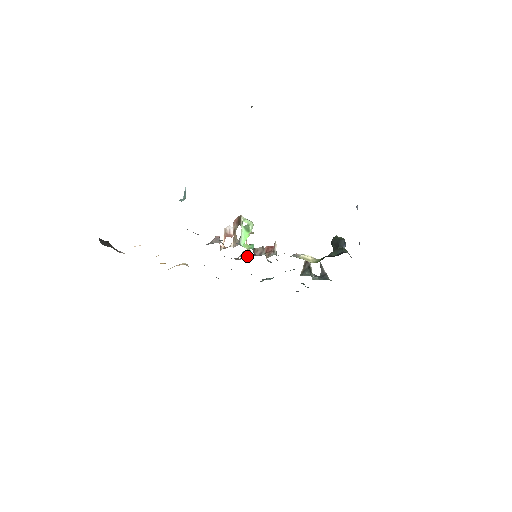
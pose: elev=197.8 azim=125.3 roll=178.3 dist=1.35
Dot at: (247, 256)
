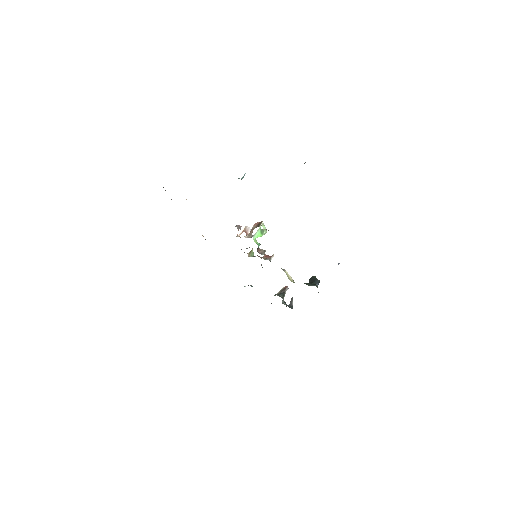
Dot at: (249, 254)
